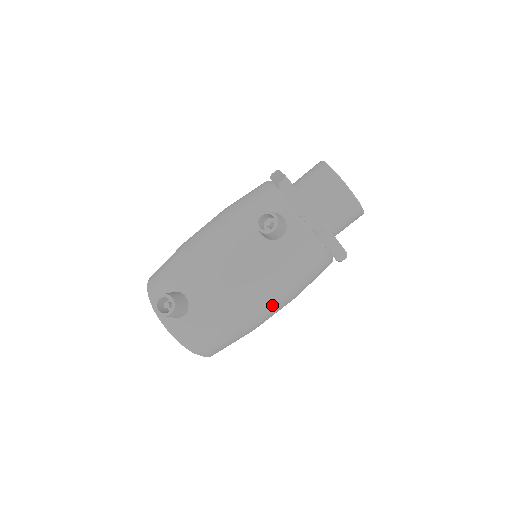
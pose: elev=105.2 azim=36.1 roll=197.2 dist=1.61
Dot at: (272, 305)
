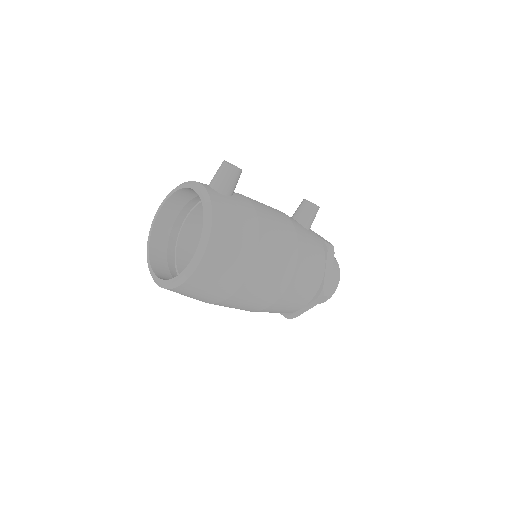
Dot at: (284, 258)
